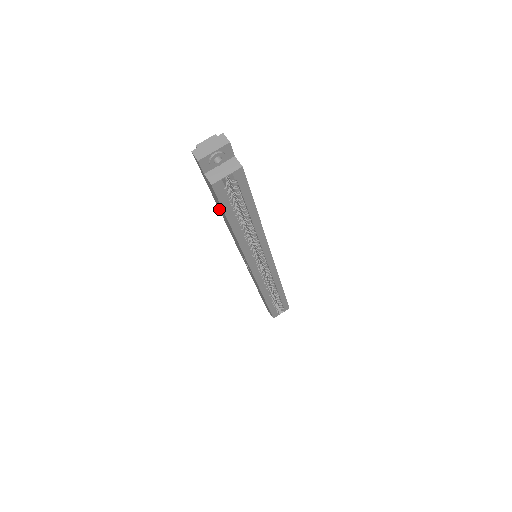
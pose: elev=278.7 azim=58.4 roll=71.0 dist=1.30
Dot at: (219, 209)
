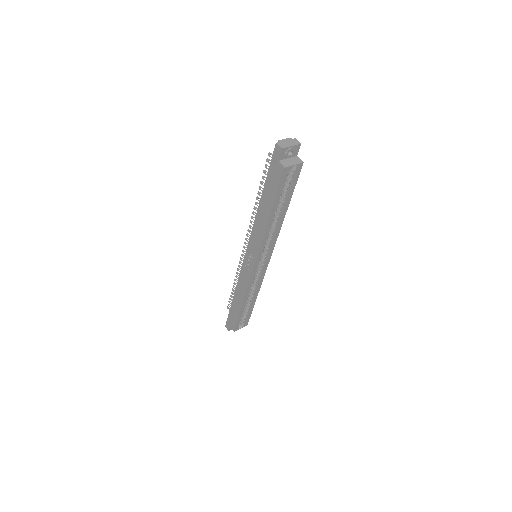
Dot at: (261, 199)
